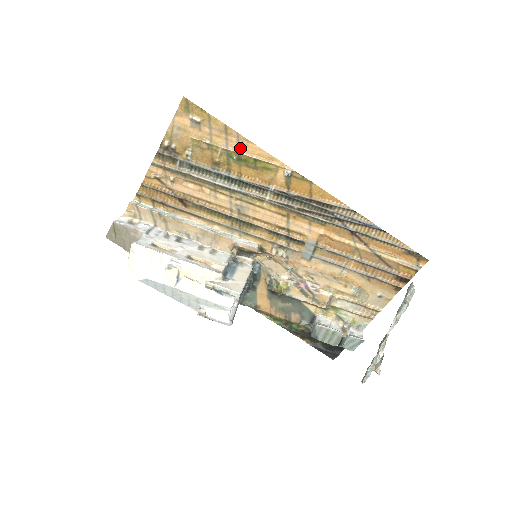
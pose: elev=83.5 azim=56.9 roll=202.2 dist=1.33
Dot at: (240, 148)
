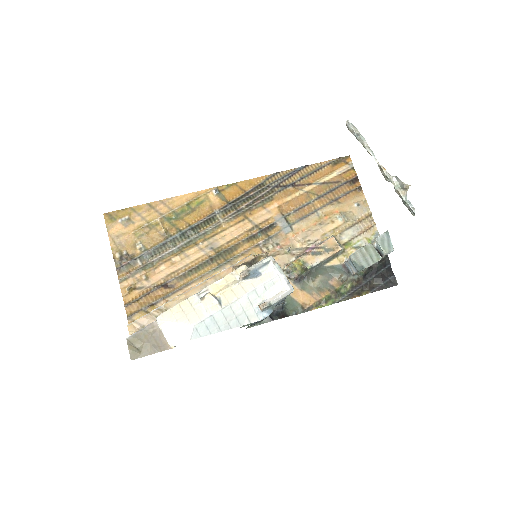
Dot at: (171, 207)
